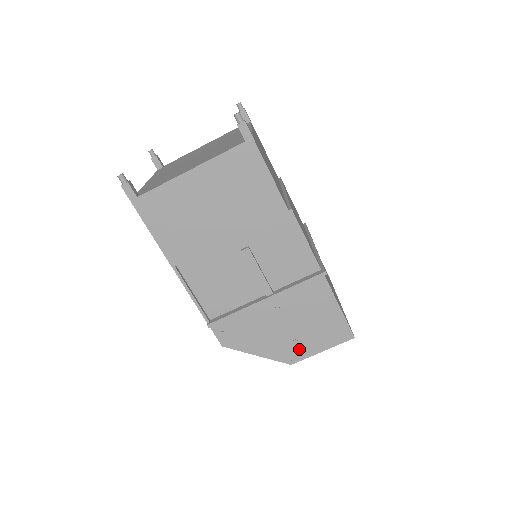
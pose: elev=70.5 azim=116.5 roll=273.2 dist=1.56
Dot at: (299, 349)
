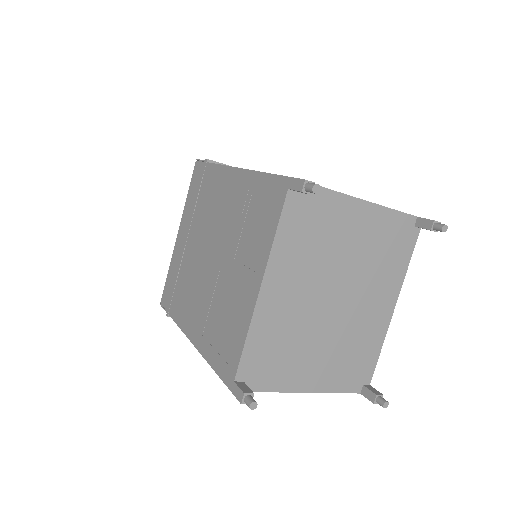
Dot at: occluded
